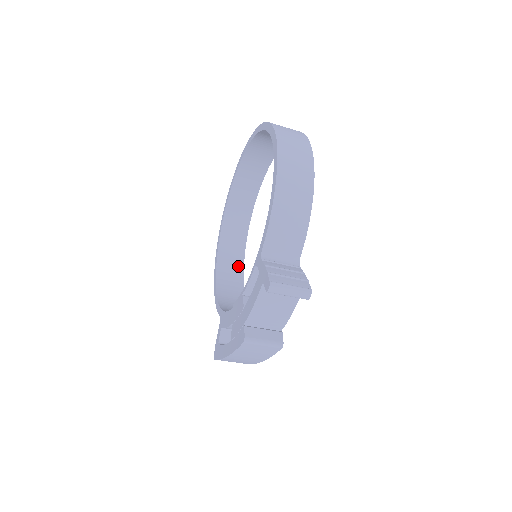
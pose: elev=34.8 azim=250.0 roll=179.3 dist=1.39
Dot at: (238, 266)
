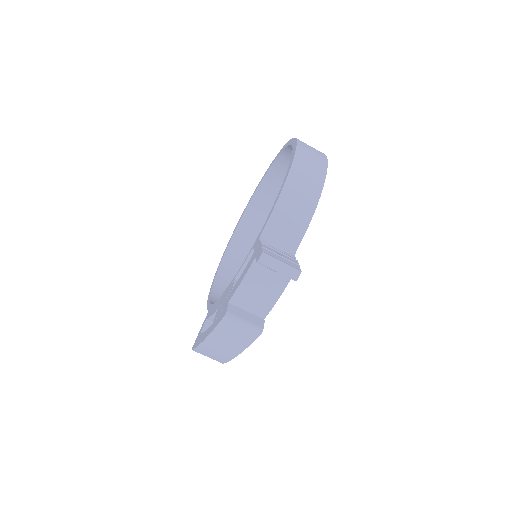
Dot at: occluded
